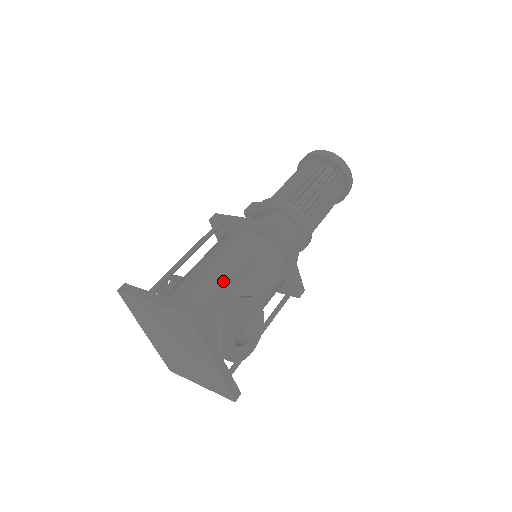
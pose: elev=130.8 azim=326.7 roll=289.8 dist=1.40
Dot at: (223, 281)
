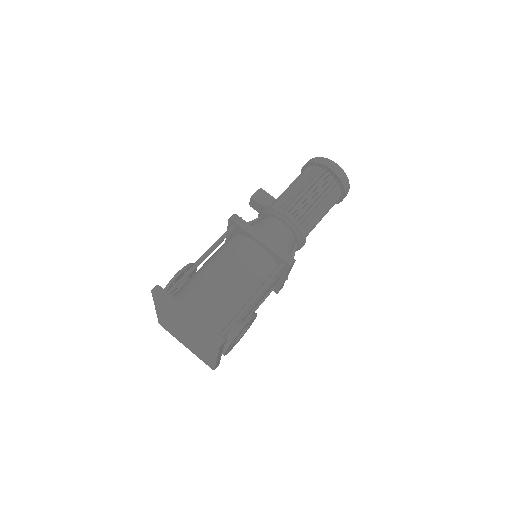
Dot at: (237, 298)
